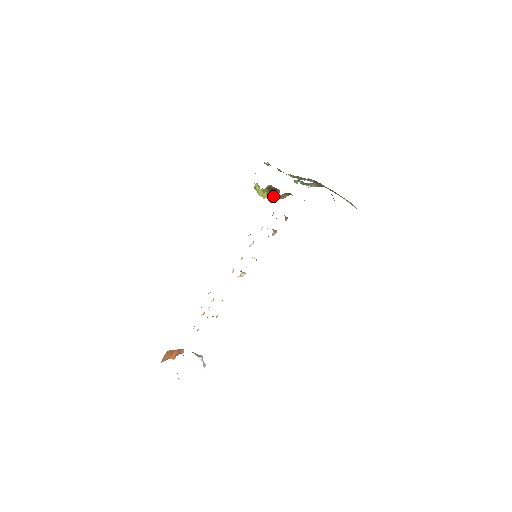
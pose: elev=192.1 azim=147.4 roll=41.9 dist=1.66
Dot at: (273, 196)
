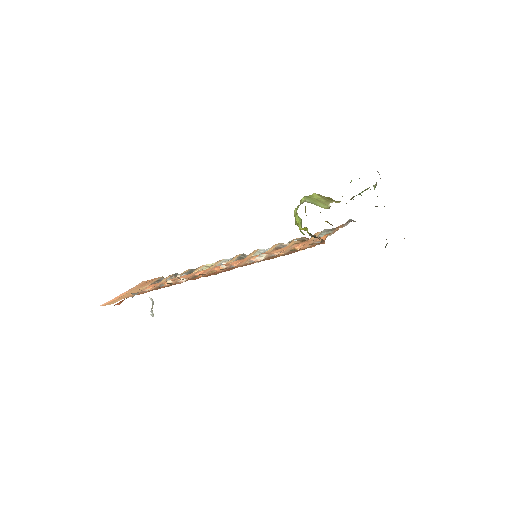
Dot at: occluded
